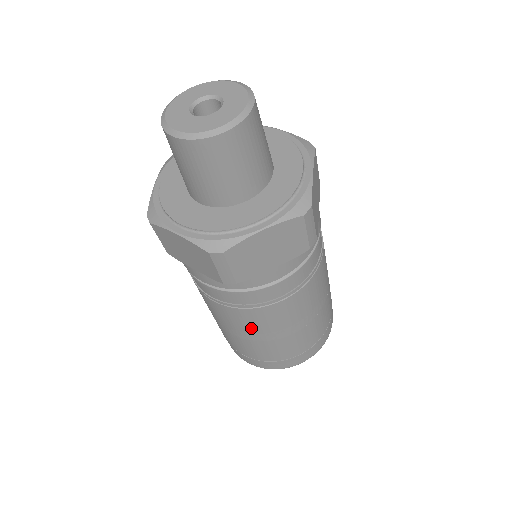
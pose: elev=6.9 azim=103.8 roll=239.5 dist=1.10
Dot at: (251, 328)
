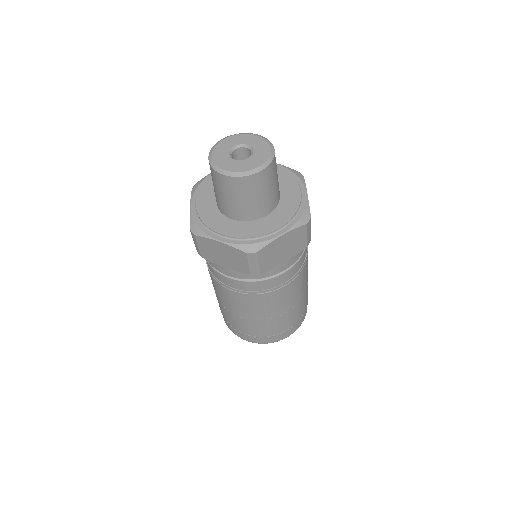
Dot at: (259, 309)
